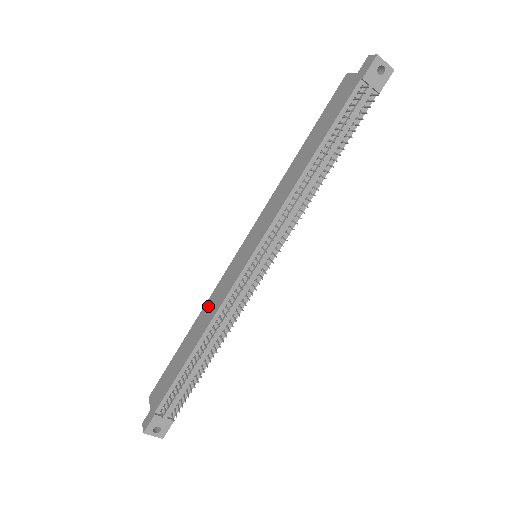
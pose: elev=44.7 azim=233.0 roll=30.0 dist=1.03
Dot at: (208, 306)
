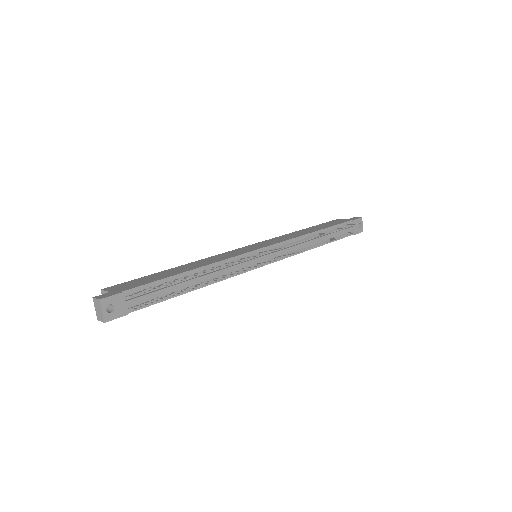
Dot at: (205, 260)
